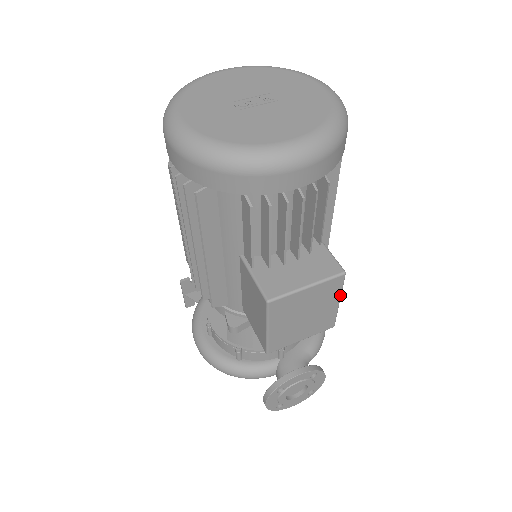
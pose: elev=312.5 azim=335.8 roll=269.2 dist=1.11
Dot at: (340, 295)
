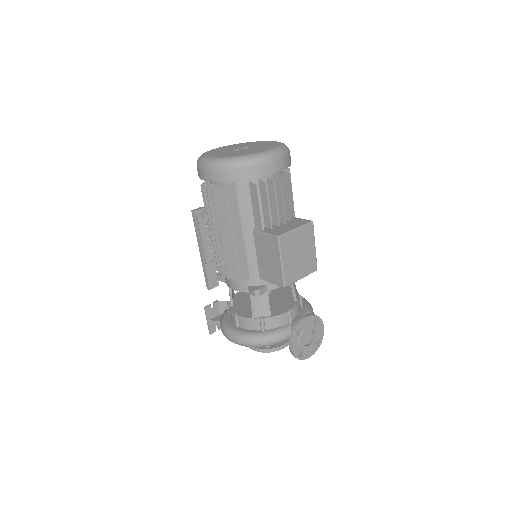
Dot at: (314, 240)
